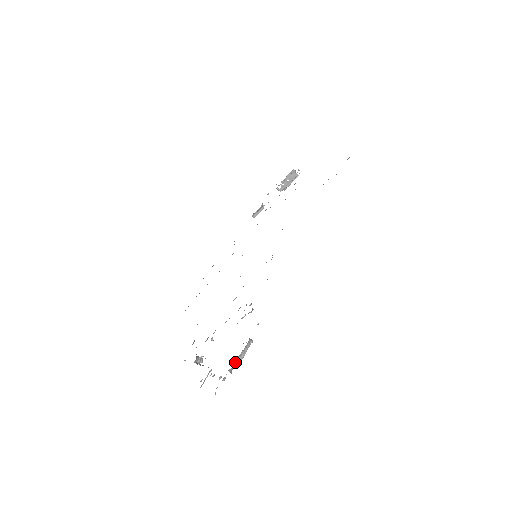
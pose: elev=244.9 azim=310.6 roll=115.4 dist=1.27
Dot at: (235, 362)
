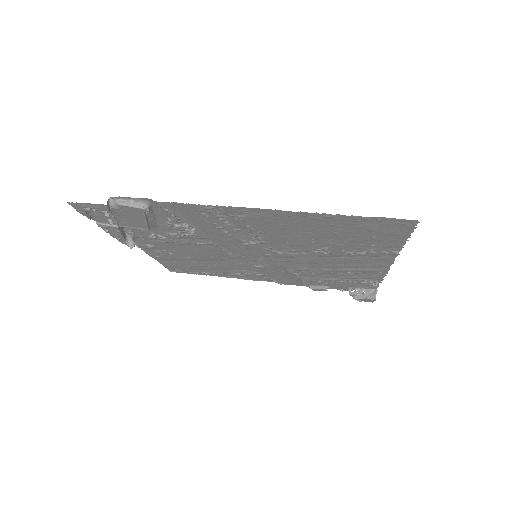
Dot at: (120, 200)
